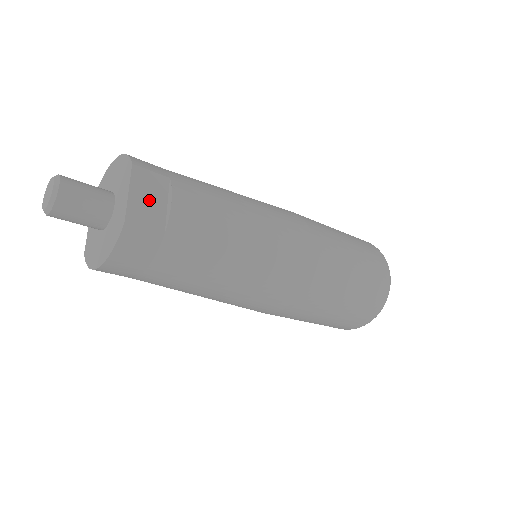
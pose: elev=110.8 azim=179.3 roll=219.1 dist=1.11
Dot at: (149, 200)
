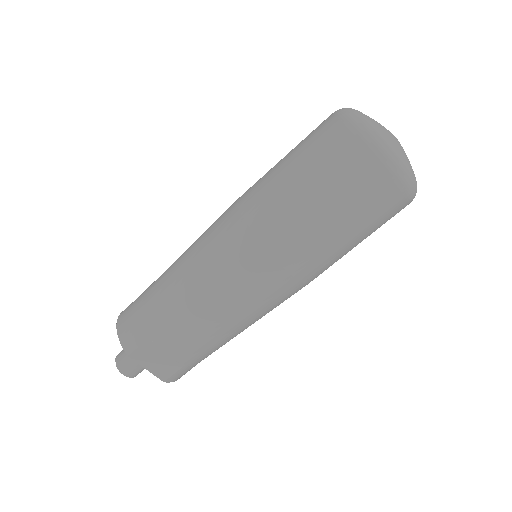
Dot at: (158, 361)
